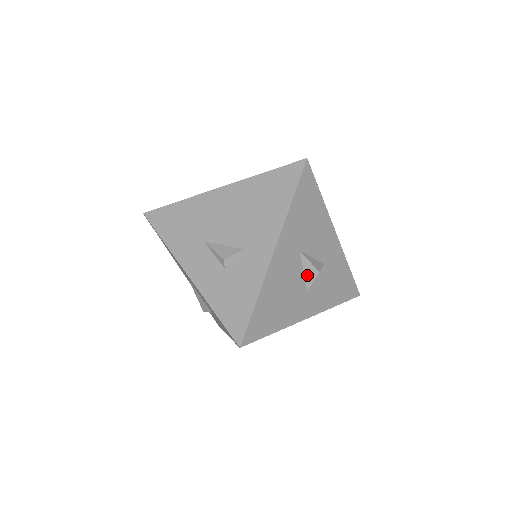
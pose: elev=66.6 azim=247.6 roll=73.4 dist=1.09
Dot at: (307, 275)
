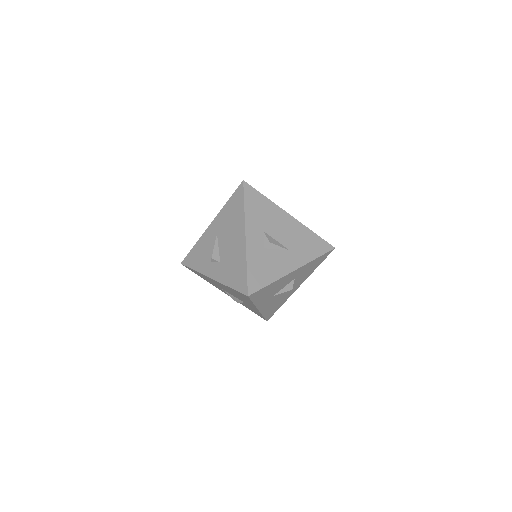
Dot at: occluded
